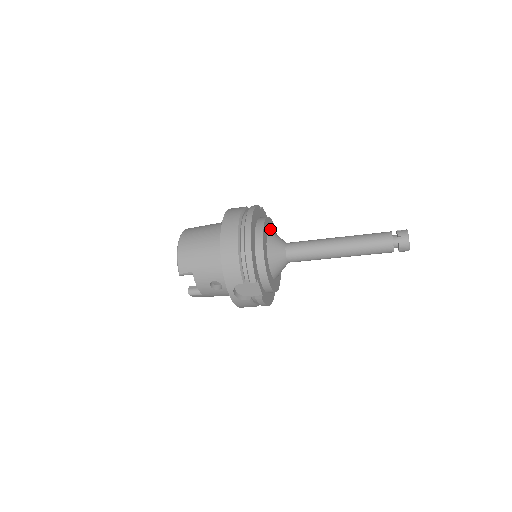
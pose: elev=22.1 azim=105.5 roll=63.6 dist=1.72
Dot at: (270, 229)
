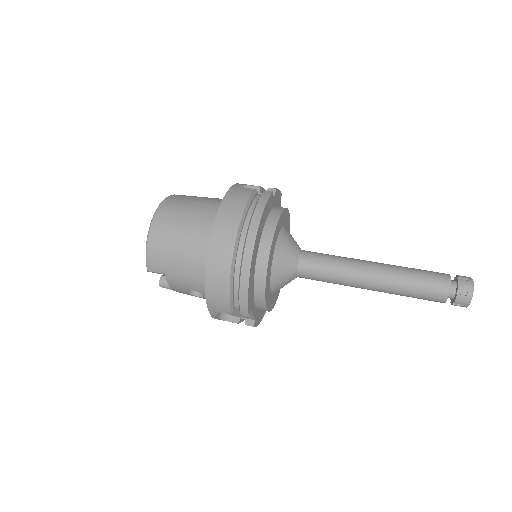
Dot at: (282, 226)
